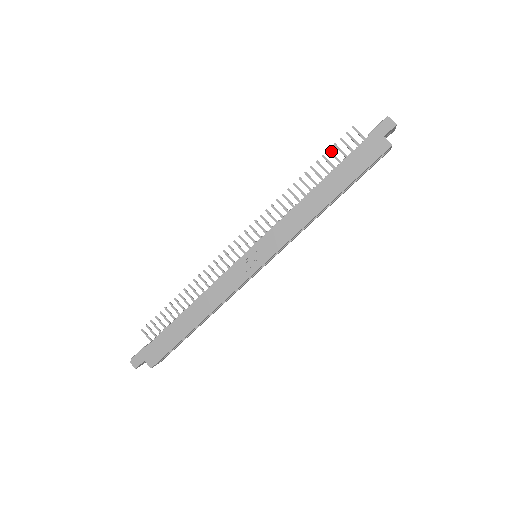
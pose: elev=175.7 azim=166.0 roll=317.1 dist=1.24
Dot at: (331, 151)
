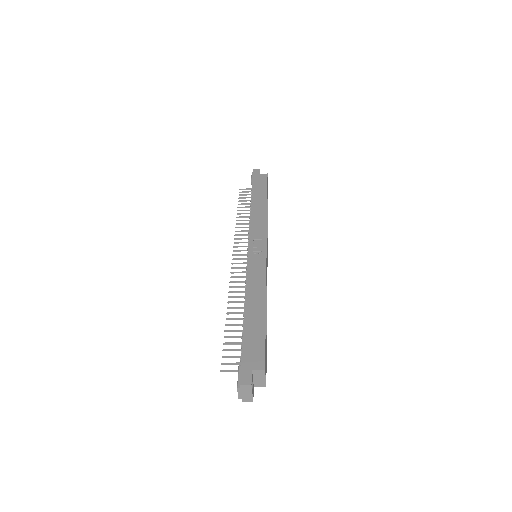
Dot at: (240, 200)
